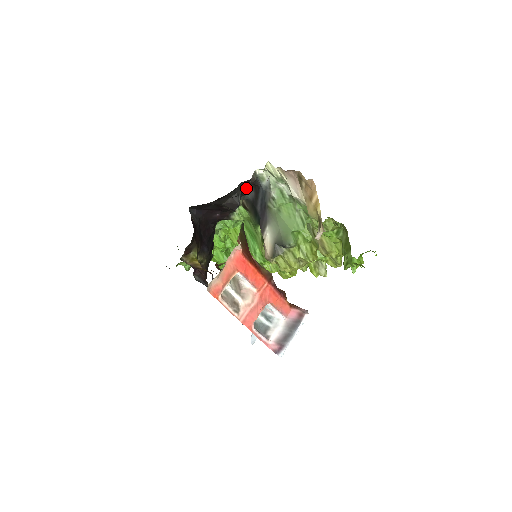
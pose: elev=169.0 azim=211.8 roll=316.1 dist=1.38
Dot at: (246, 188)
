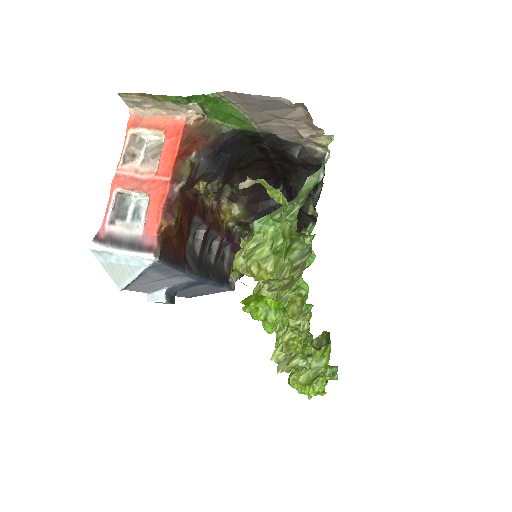
Dot at: (297, 151)
